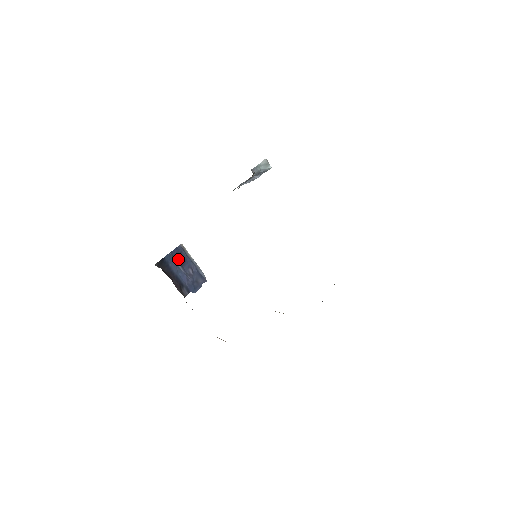
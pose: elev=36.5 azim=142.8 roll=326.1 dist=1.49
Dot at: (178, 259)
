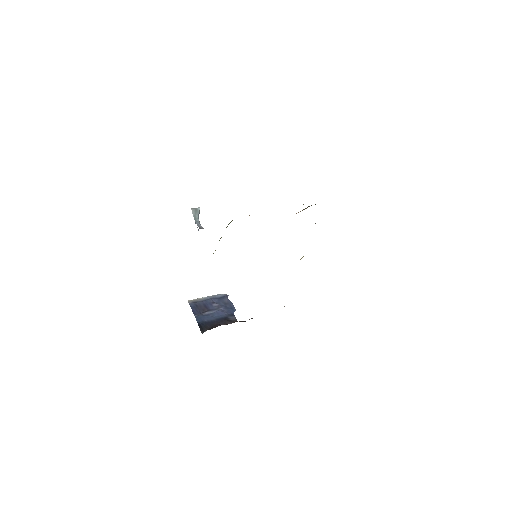
Dot at: (201, 311)
